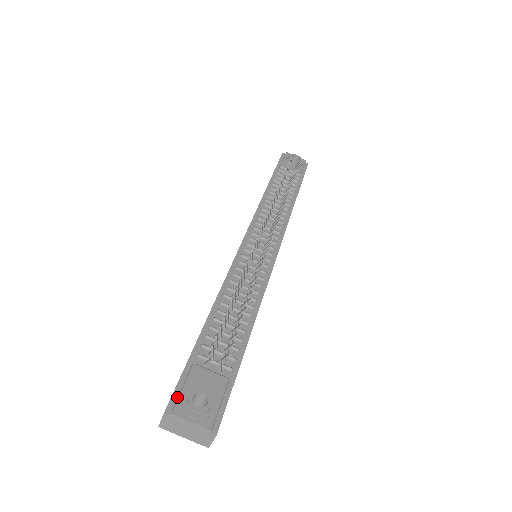
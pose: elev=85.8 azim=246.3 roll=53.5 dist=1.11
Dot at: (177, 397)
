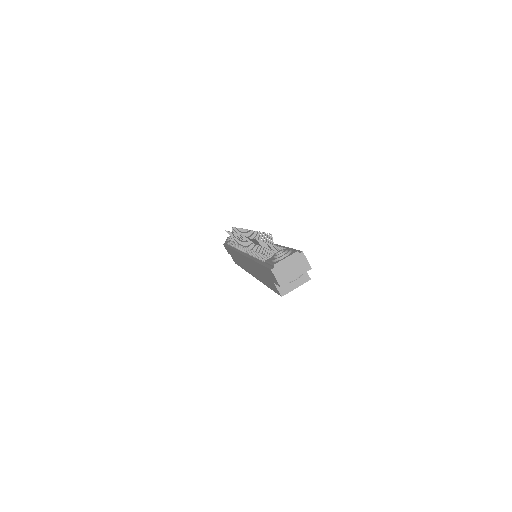
Dot at: (271, 266)
